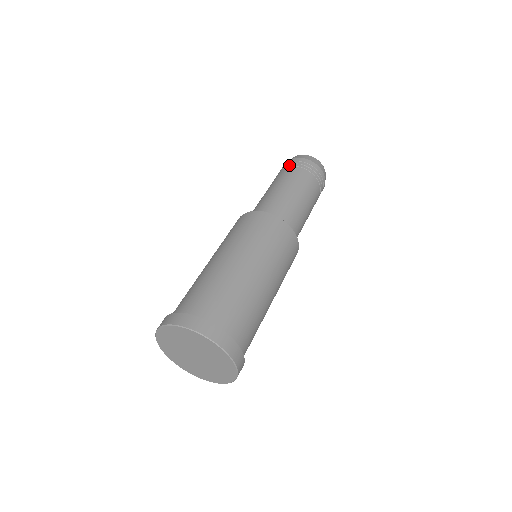
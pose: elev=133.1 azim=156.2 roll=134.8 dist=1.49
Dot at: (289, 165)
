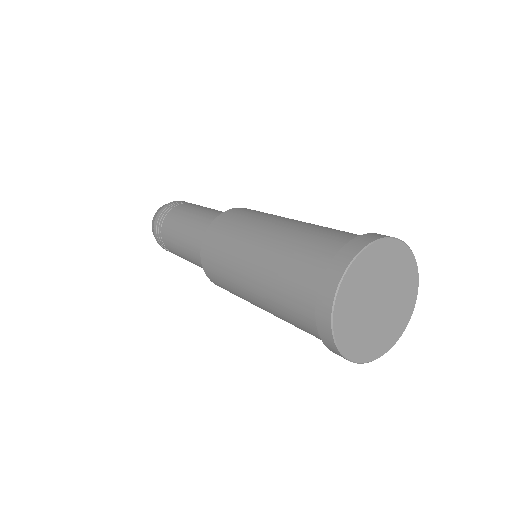
Dot at: occluded
